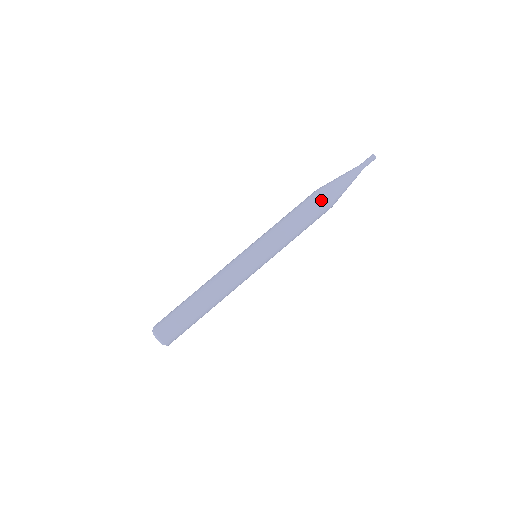
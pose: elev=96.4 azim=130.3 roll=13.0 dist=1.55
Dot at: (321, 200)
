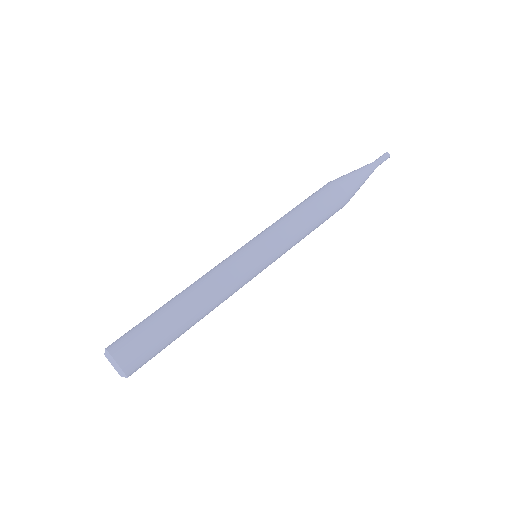
Dot at: (342, 200)
